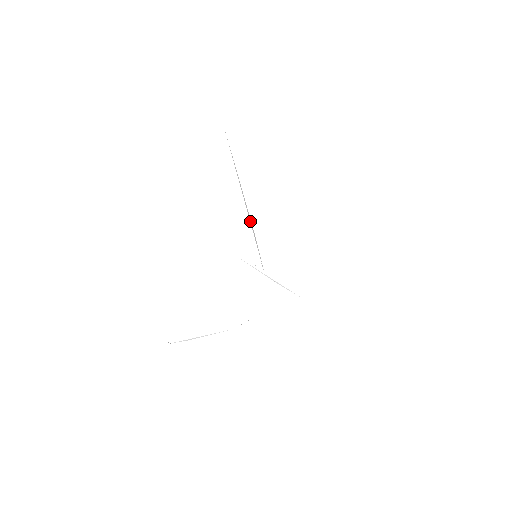
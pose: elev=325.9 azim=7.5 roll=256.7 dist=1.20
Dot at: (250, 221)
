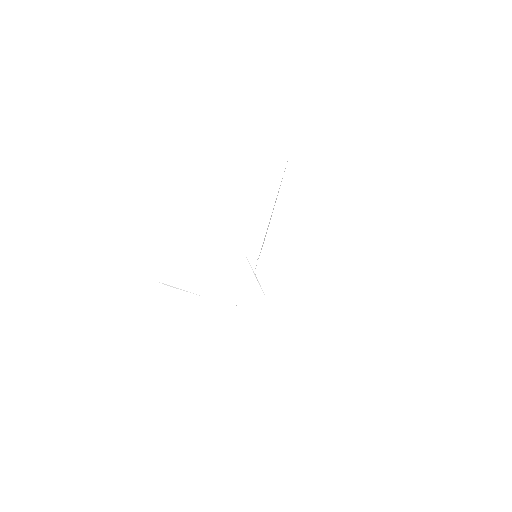
Dot at: (267, 229)
